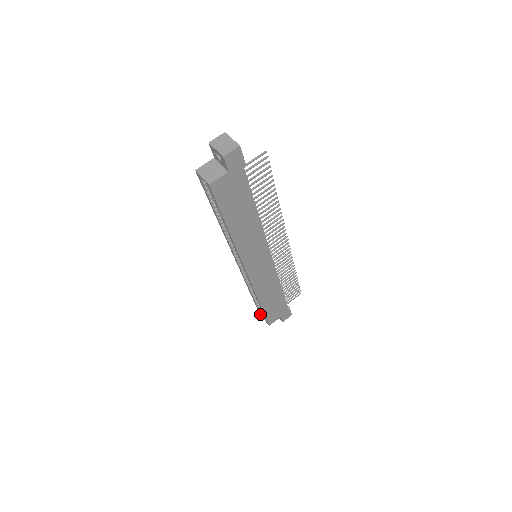
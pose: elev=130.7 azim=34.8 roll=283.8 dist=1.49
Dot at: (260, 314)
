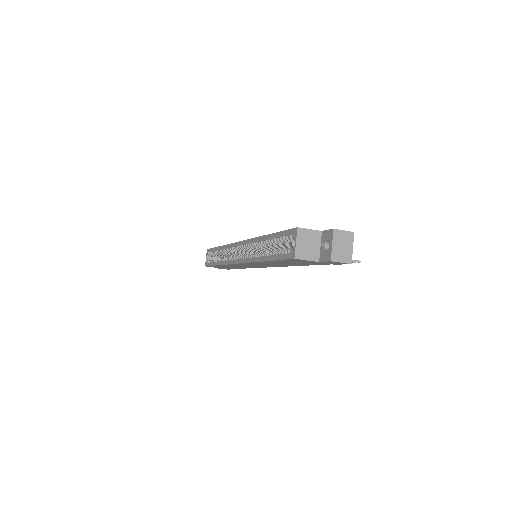
Dot at: (208, 252)
